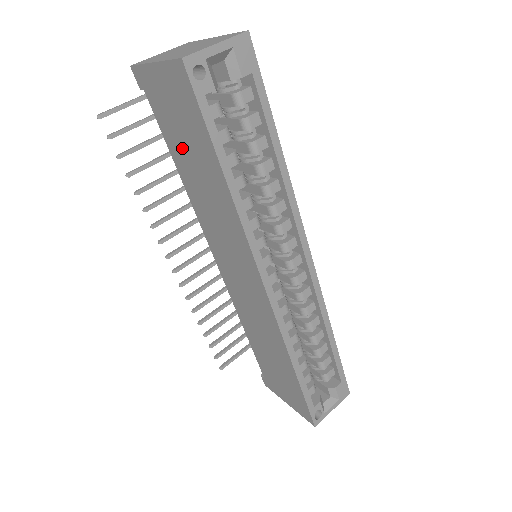
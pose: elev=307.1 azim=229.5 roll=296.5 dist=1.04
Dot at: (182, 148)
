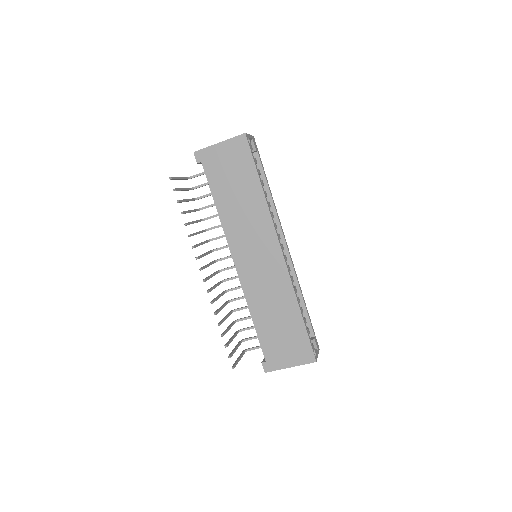
Dot at: (227, 185)
